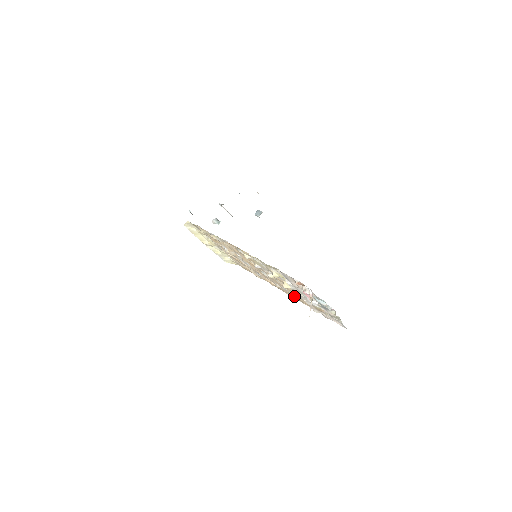
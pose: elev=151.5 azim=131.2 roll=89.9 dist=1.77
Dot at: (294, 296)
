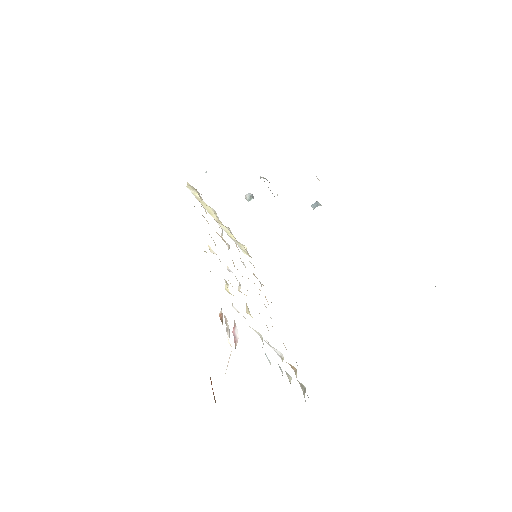
Dot at: occluded
